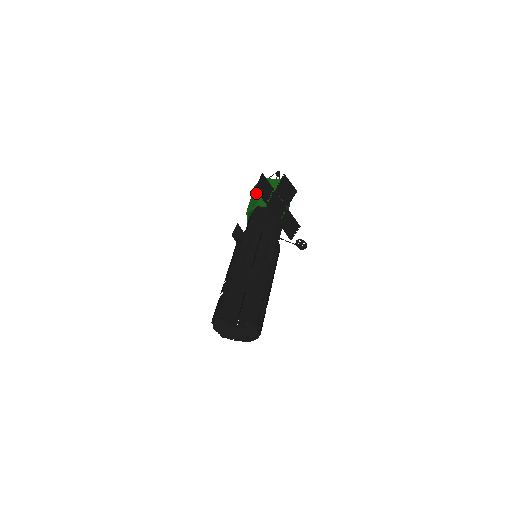
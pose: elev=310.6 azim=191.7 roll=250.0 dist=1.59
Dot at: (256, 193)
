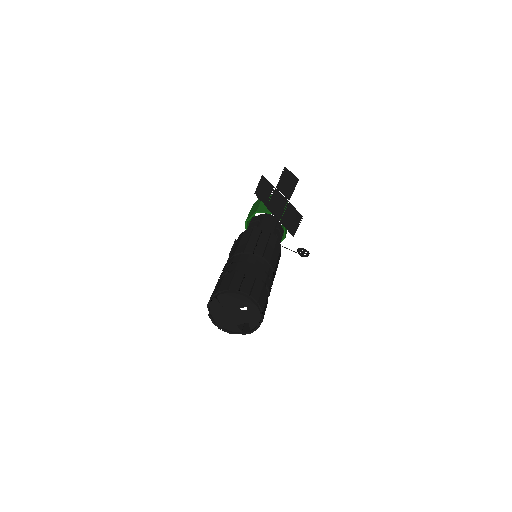
Dot at: (255, 206)
